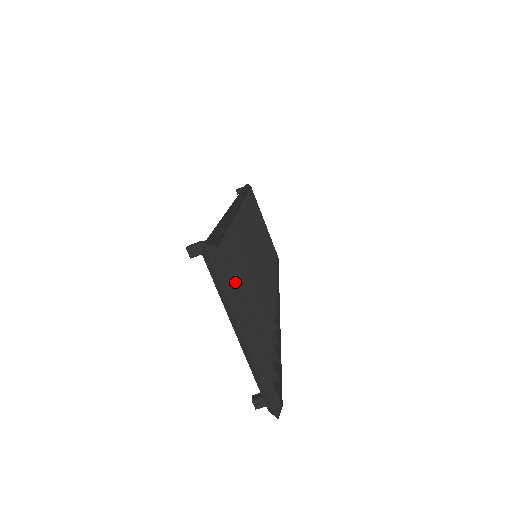
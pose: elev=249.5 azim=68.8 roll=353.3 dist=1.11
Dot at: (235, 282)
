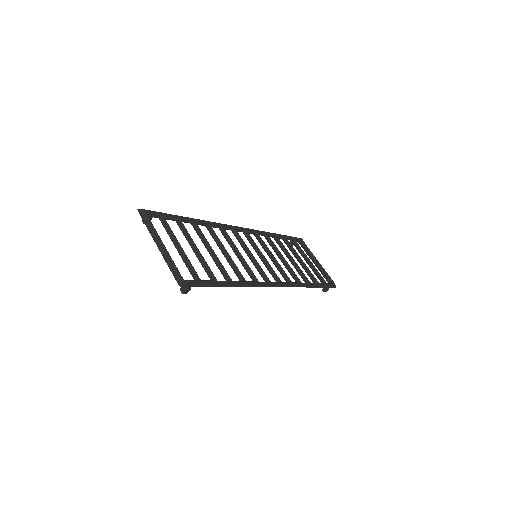
Dot at: (170, 232)
